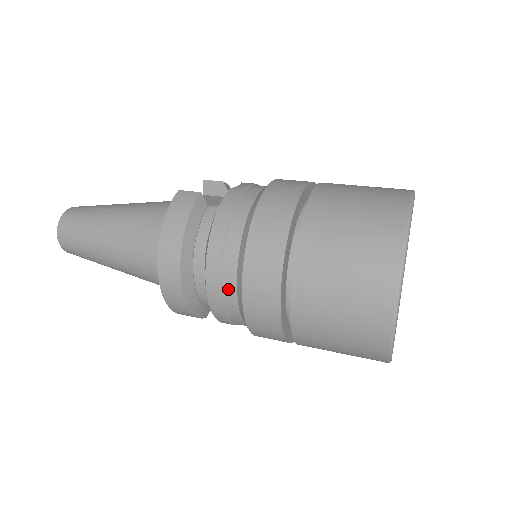
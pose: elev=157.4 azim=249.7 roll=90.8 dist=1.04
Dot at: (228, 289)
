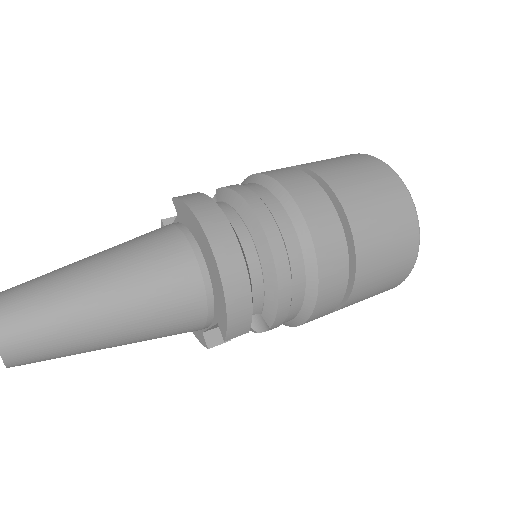
Dot at: (288, 236)
